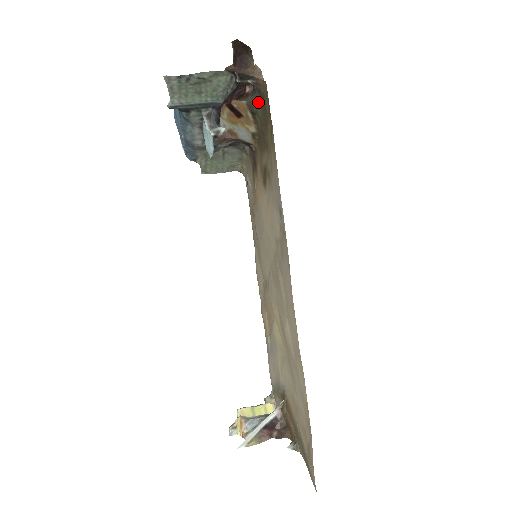
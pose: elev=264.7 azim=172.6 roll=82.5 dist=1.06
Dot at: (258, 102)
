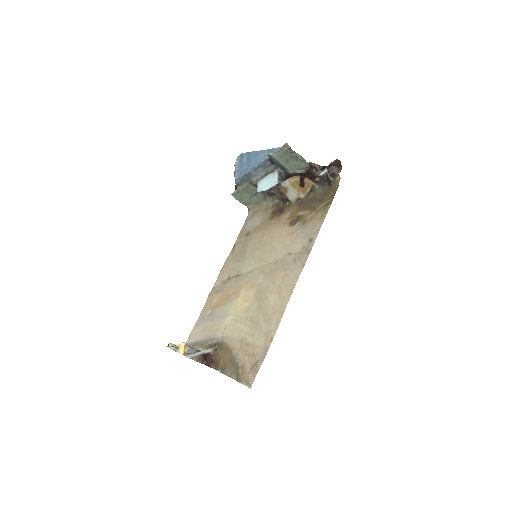
Dot at: (320, 188)
